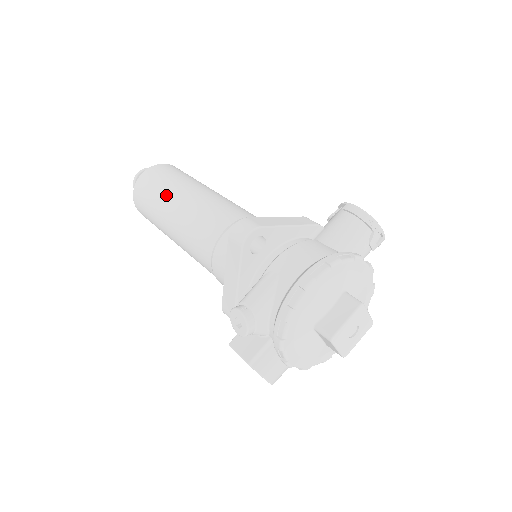
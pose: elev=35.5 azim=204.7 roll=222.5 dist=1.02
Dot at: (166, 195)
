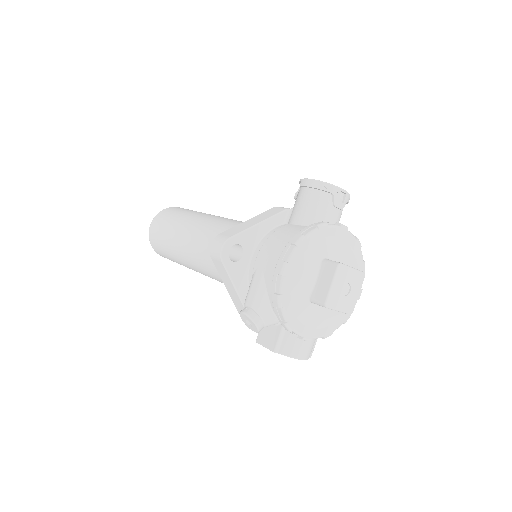
Dot at: (171, 237)
